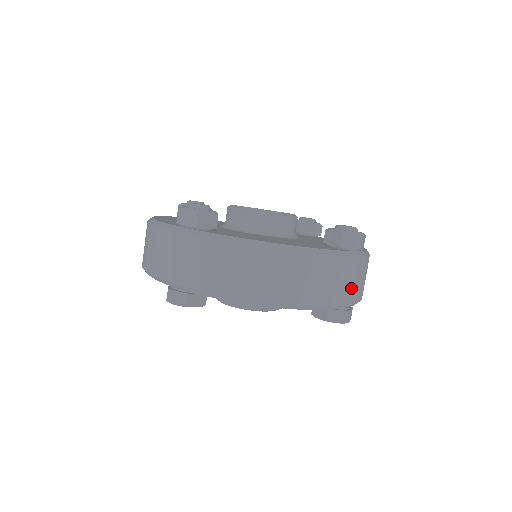
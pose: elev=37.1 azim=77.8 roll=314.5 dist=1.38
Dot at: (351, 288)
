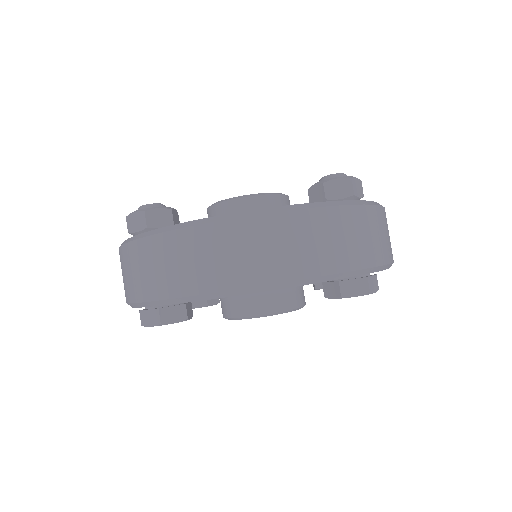
Dot at: (358, 246)
